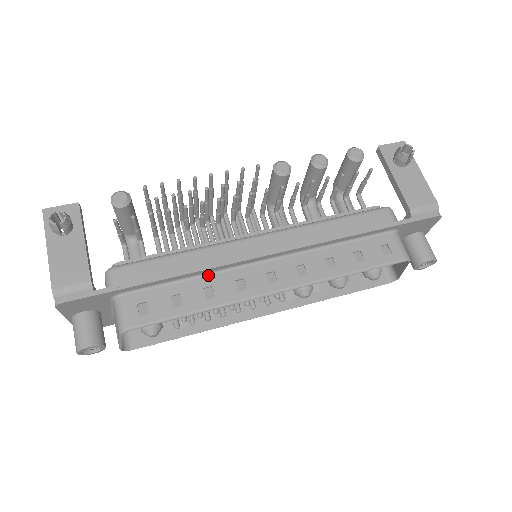
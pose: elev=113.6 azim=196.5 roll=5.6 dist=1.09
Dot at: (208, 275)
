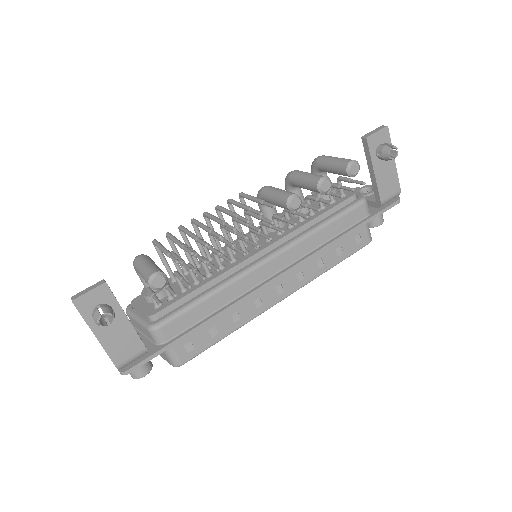
Dot at: occluded
